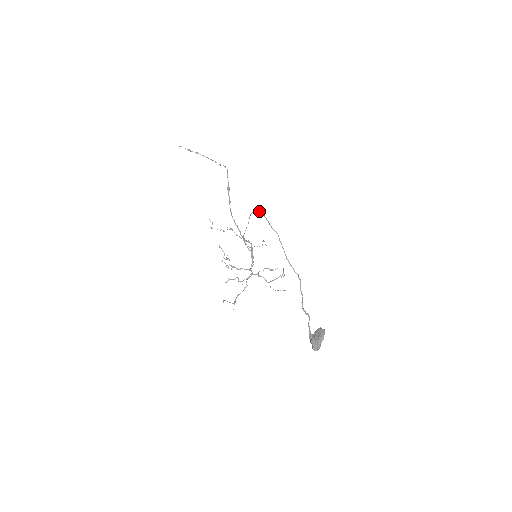
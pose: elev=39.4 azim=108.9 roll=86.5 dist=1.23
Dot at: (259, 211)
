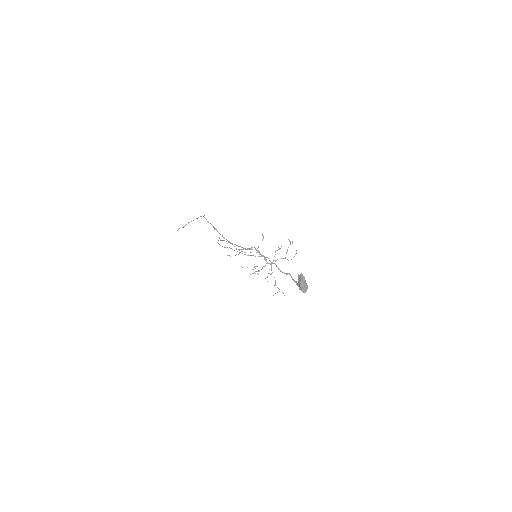
Dot at: (218, 240)
